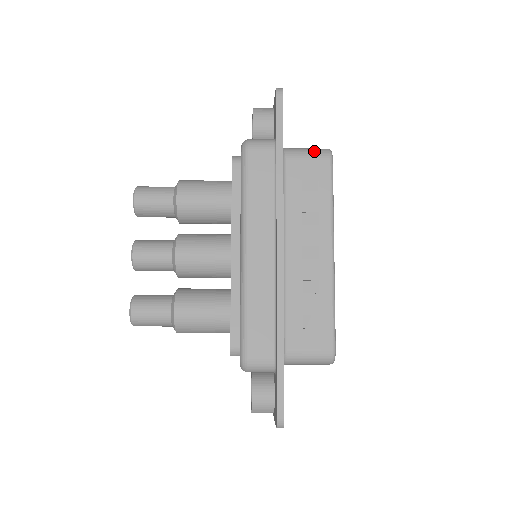
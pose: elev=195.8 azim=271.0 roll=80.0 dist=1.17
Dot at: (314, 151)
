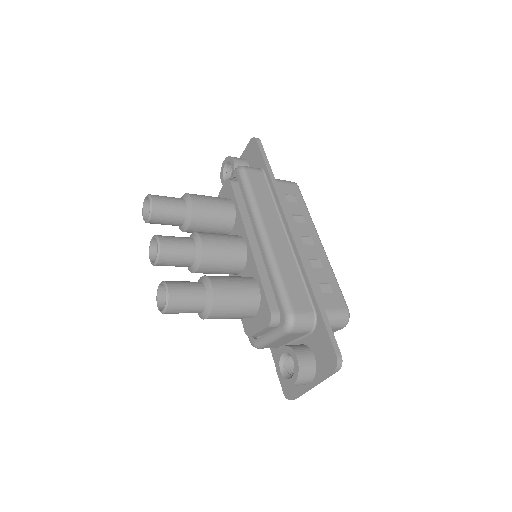
Dot at: (285, 180)
